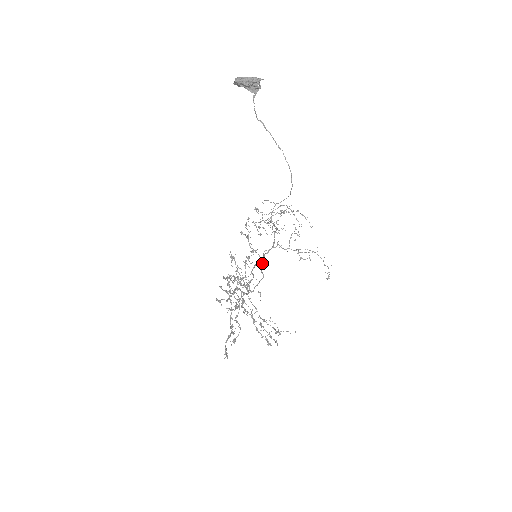
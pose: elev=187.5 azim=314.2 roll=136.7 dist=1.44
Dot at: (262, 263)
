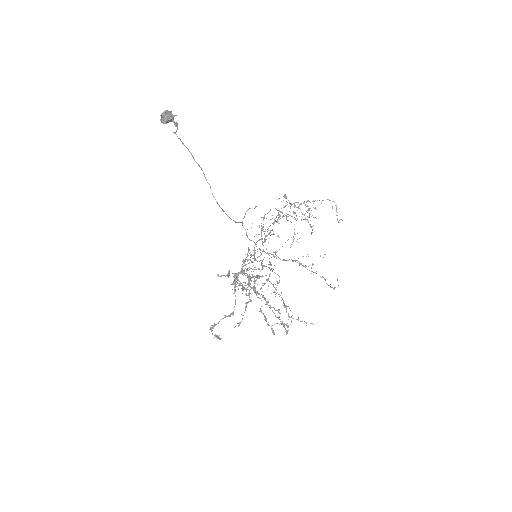
Dot at: (241, 272)
